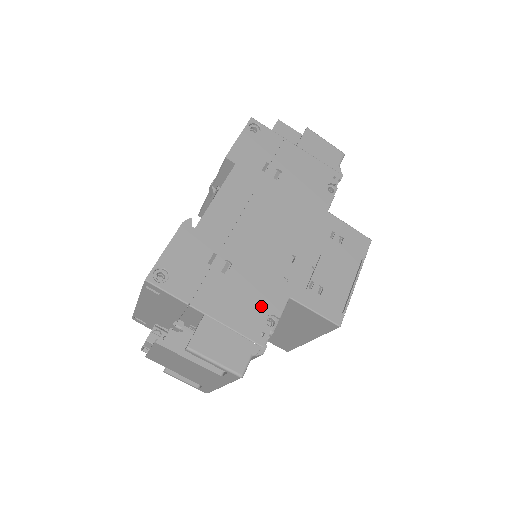
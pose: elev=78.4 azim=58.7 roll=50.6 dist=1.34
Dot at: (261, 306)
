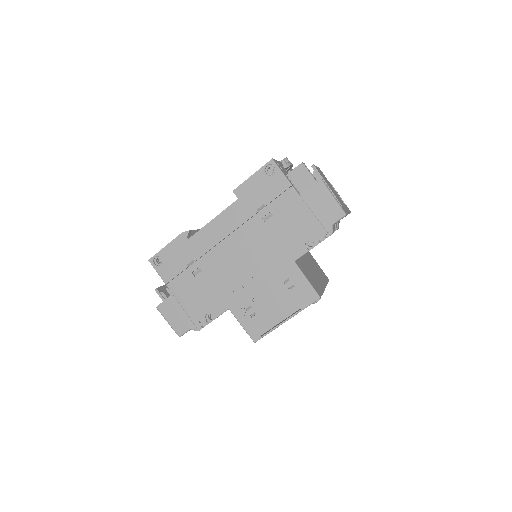
Dot at: (207, 305)
